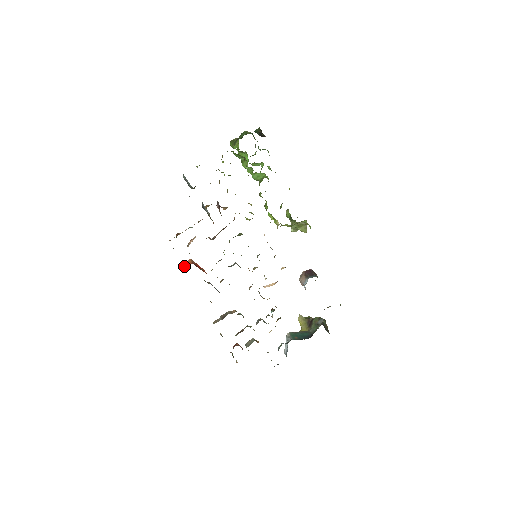
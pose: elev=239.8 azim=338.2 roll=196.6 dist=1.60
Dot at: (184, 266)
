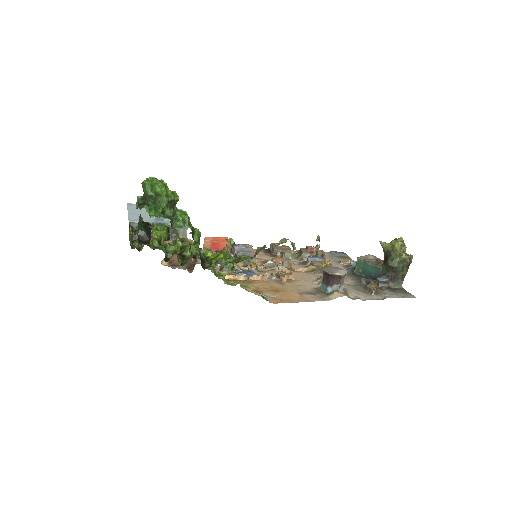
Dot at: occluded
